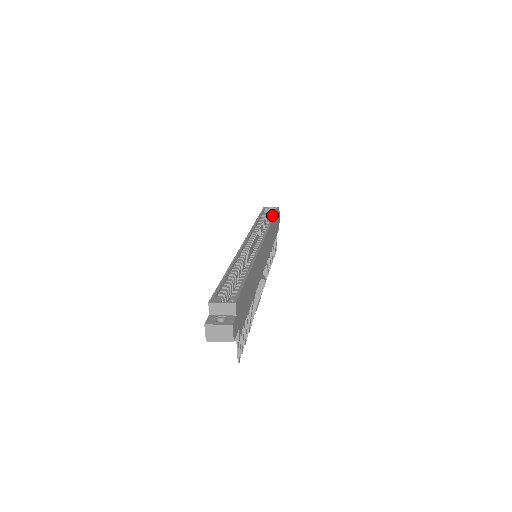
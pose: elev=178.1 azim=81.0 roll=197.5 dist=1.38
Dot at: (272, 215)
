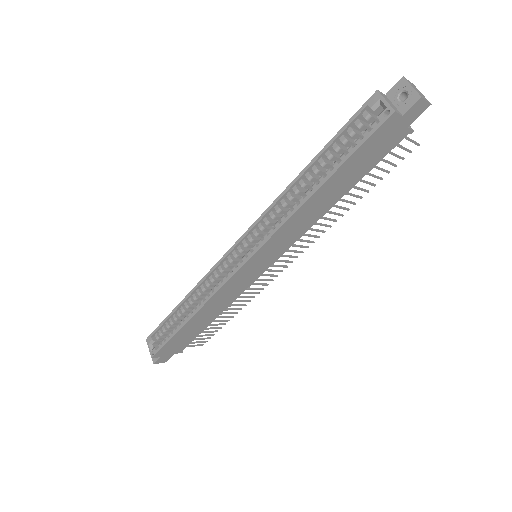
Dot at: (349, 152)
